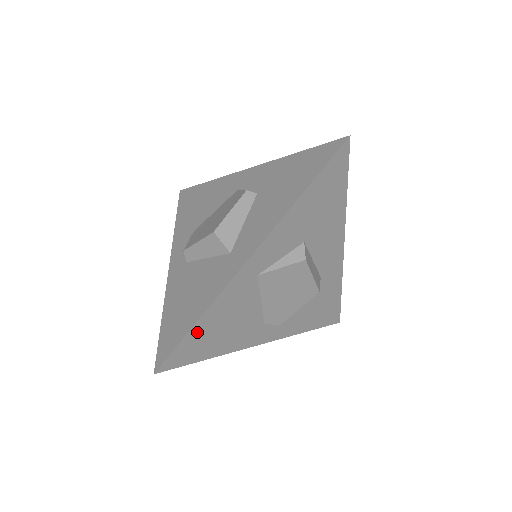
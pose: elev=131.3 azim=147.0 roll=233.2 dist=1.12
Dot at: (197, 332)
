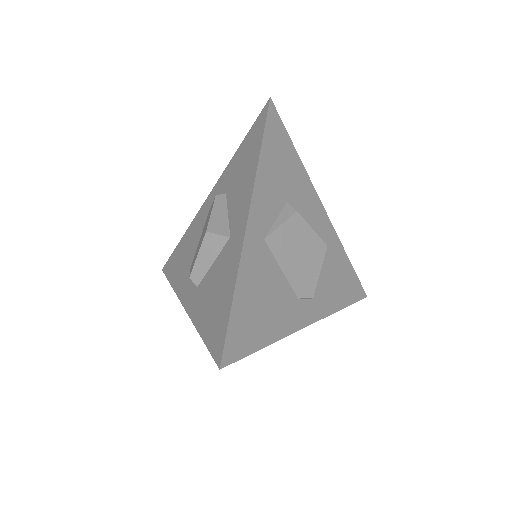
Dot at: (239, 311)
